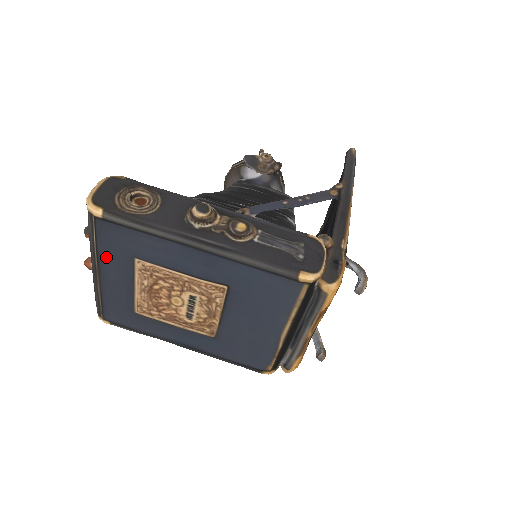
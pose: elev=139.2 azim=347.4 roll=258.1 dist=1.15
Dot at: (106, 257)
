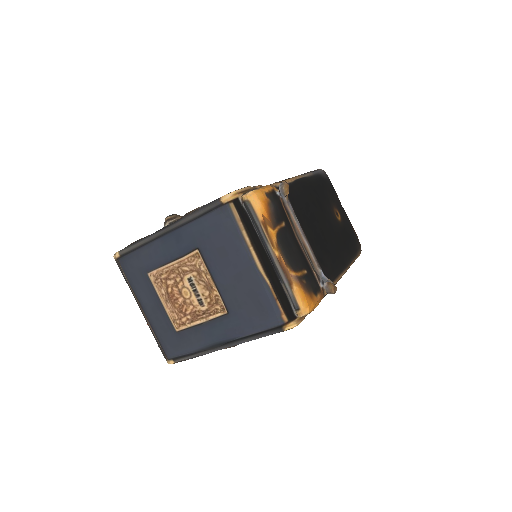
Dot at: (137, 289)
